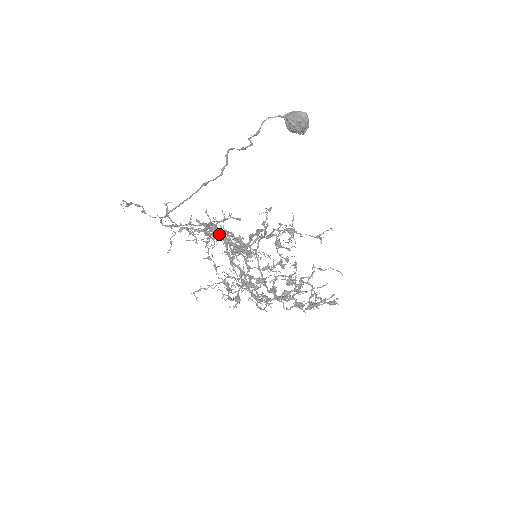
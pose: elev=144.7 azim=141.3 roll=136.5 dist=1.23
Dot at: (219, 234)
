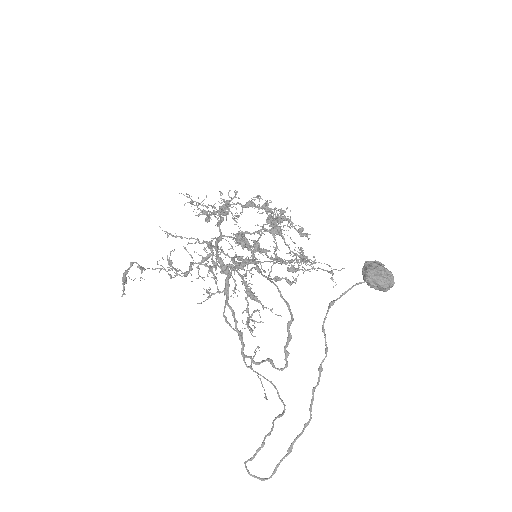
Dot at: occluded
